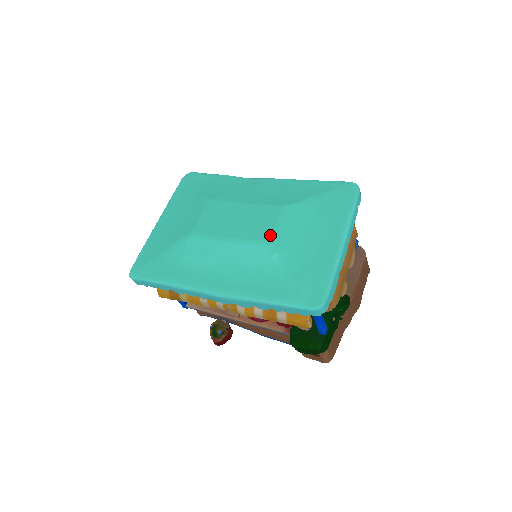
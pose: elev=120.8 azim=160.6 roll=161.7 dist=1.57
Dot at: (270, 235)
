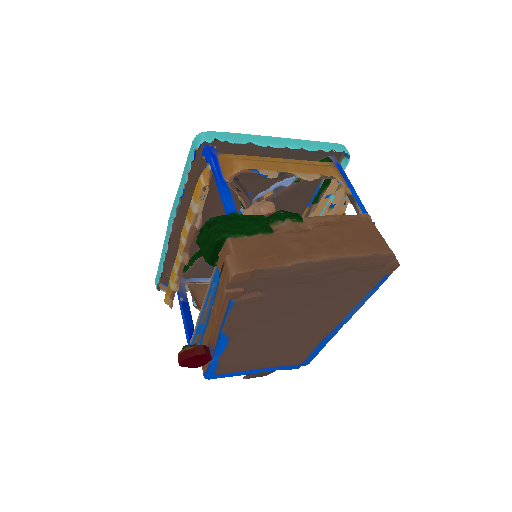
Dot at: occluded
